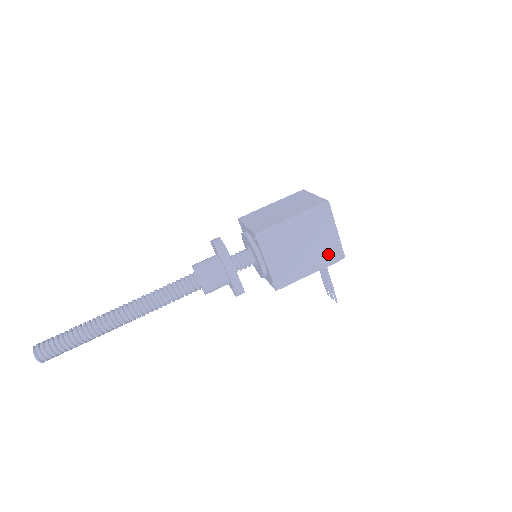
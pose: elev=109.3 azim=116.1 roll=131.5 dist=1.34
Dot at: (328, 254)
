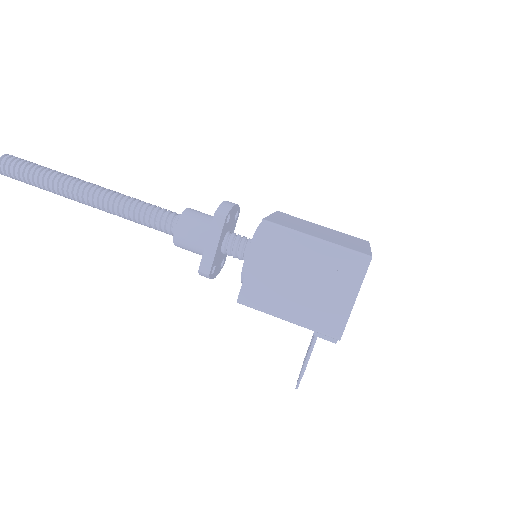
Dot at: (324, 317)
